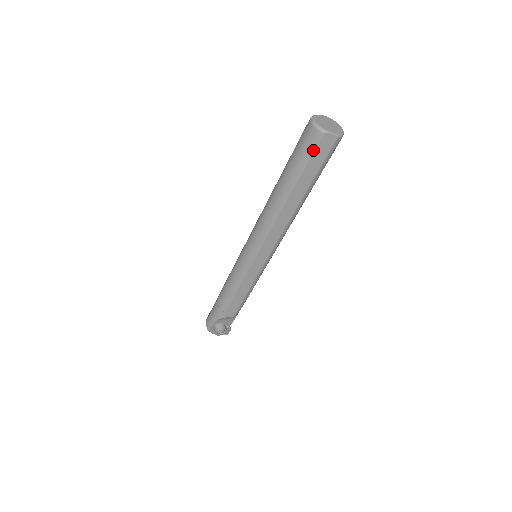
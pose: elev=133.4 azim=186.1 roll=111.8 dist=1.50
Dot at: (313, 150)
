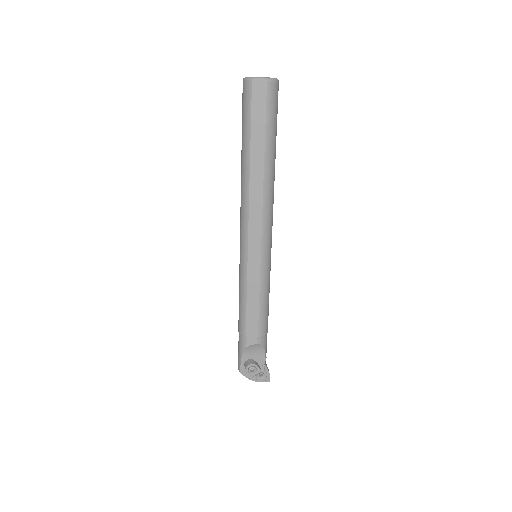
Dot at: (250, 102)
